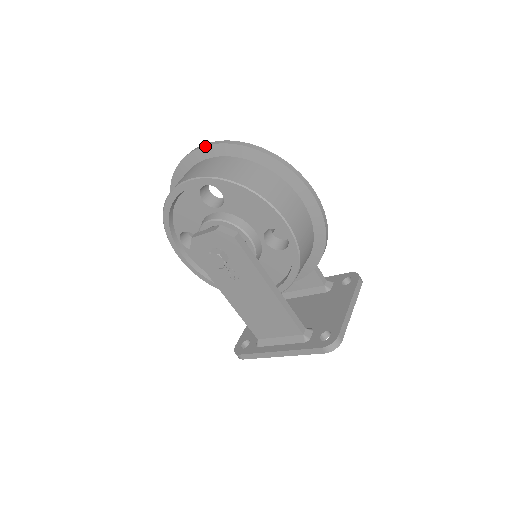
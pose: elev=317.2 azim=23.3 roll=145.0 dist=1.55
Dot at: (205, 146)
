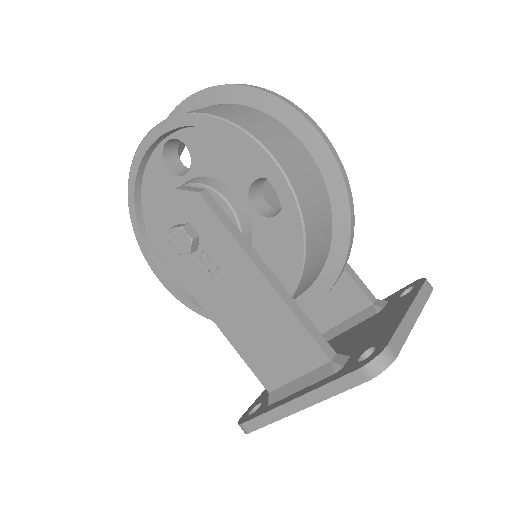
Dot at: (174, 109)
